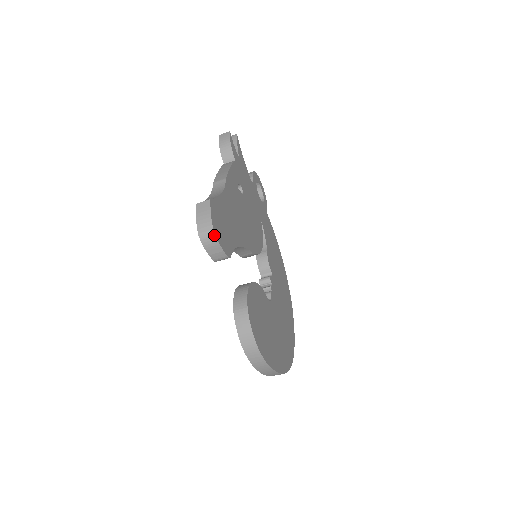
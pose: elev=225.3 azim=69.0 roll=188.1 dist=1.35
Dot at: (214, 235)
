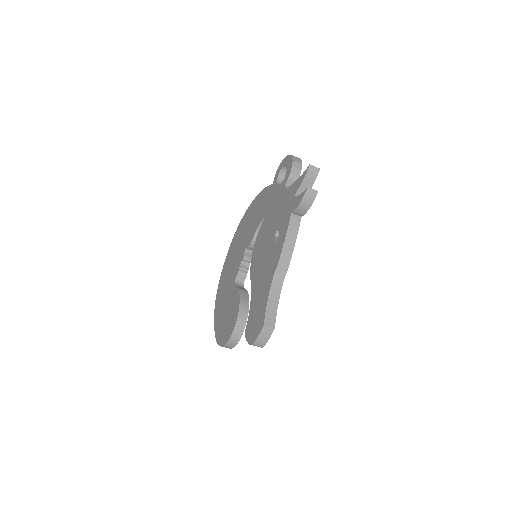
Dot at: (261, 347)
